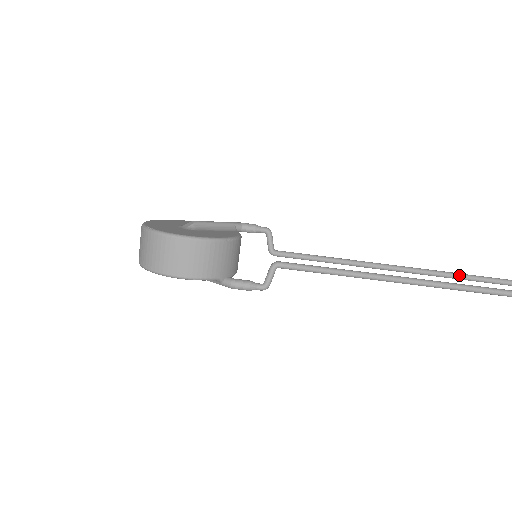
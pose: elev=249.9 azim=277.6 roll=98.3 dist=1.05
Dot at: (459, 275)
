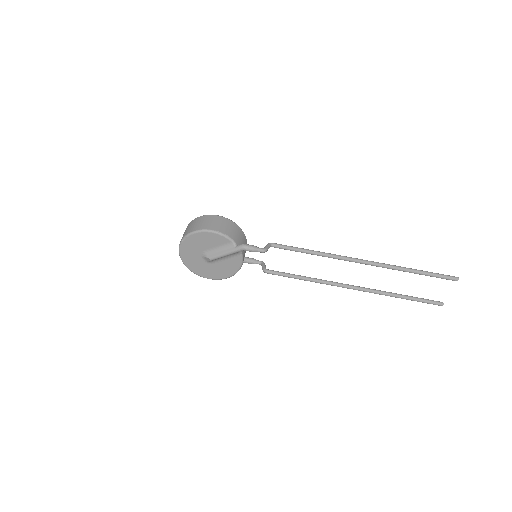
Dot at: (396, 293)
